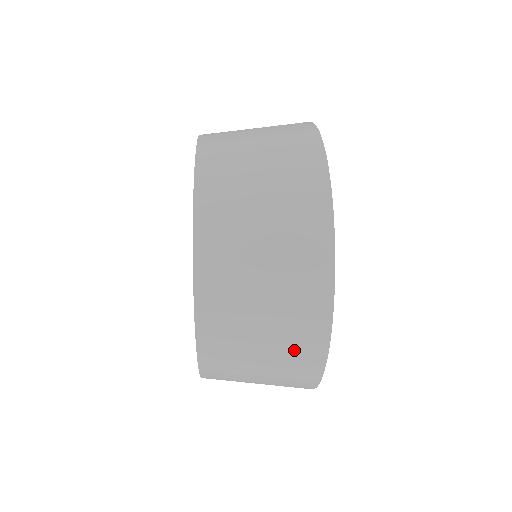
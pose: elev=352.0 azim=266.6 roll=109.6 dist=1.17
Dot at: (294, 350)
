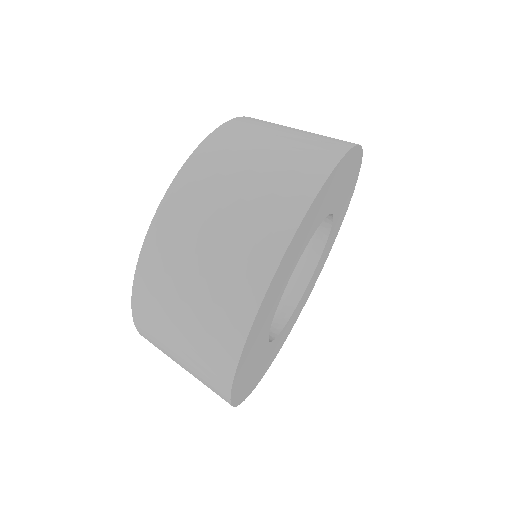
Dot at: occluded
